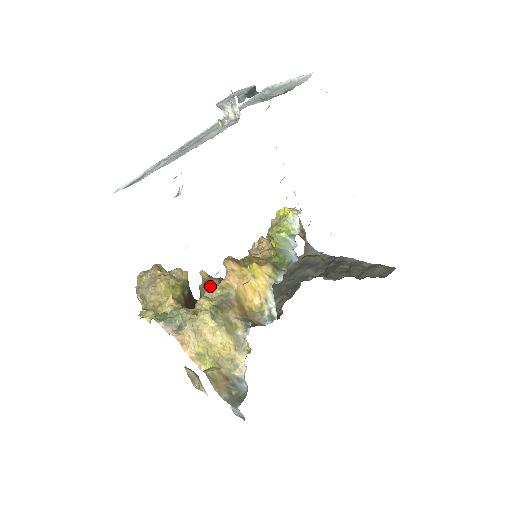
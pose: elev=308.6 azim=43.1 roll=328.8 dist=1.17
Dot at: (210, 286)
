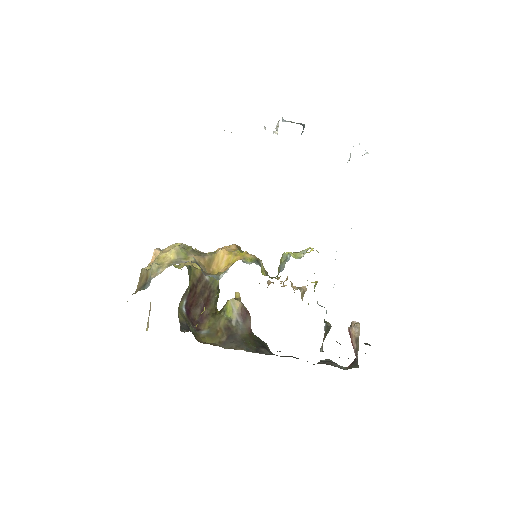
Dot at: (231, 300)
